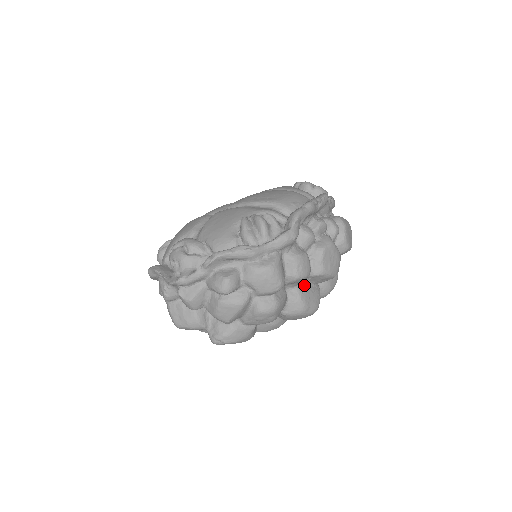
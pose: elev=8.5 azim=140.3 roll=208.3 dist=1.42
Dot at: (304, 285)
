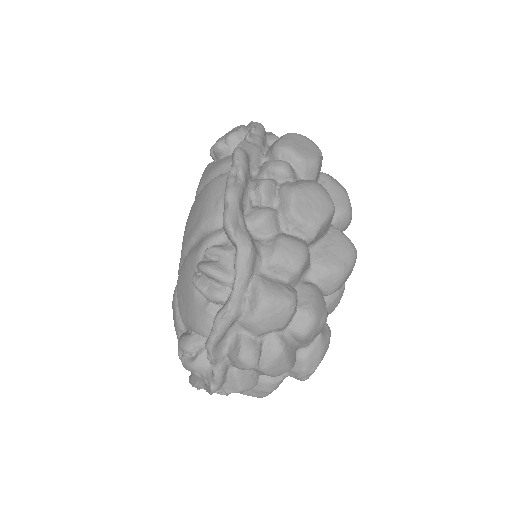
Dot at: (317, 251)
